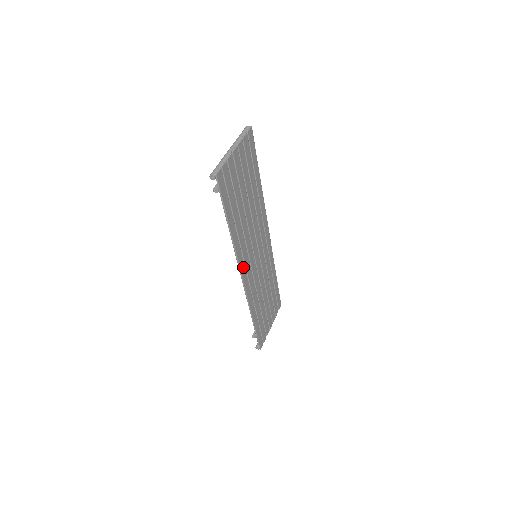
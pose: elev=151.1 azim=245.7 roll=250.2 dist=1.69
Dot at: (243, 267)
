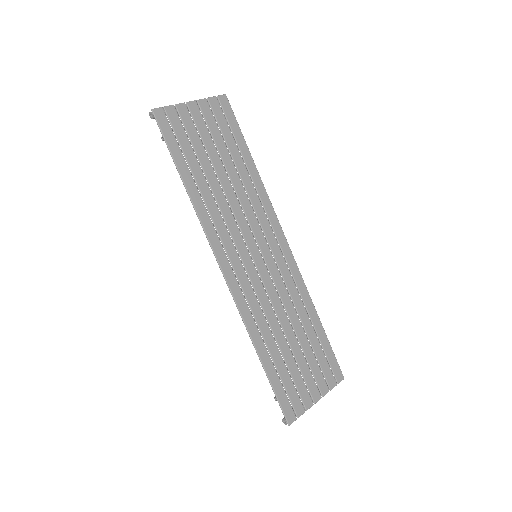
Dot at: (221, 252)
